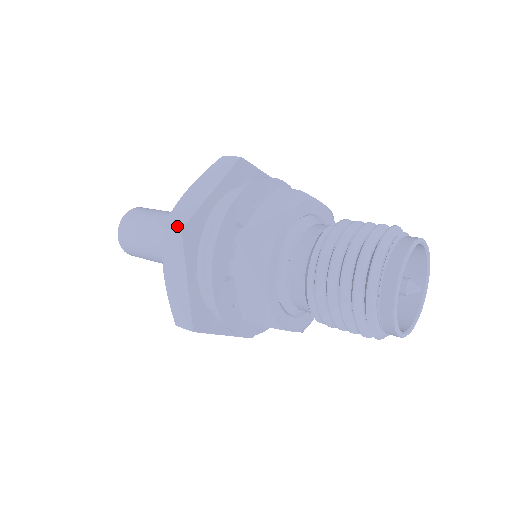
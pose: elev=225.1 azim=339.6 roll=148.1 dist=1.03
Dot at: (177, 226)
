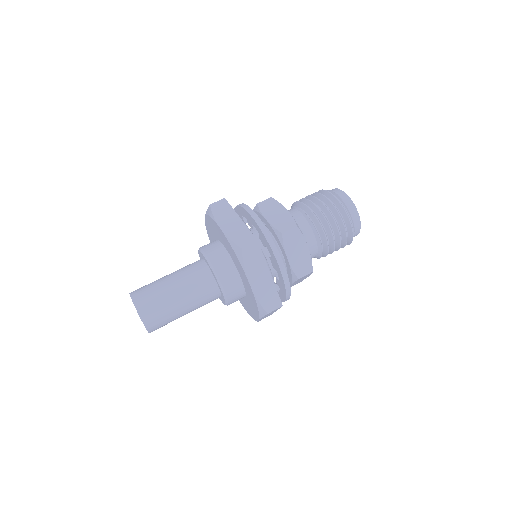
Dot at: (278, 307)
